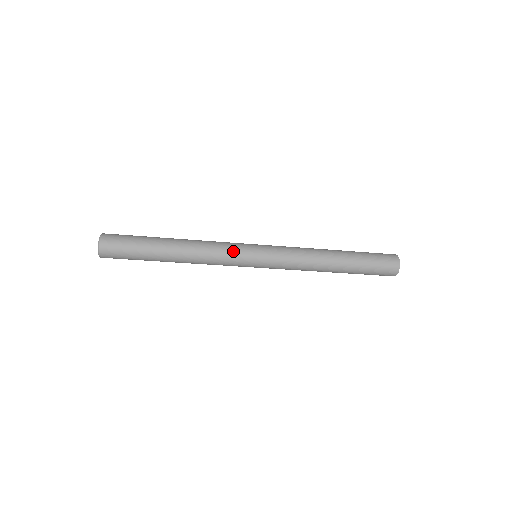
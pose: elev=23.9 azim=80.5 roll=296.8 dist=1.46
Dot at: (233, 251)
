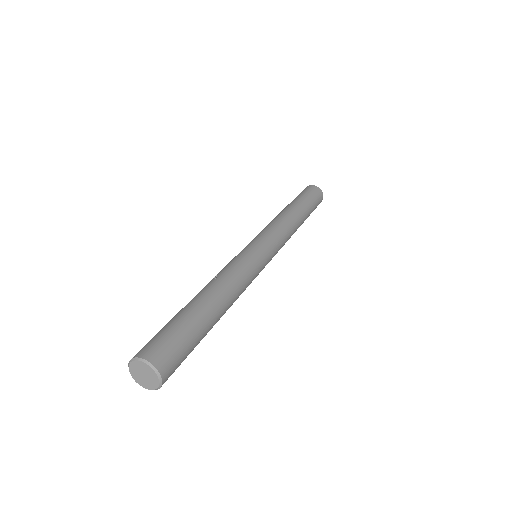
Dot at: occluded
